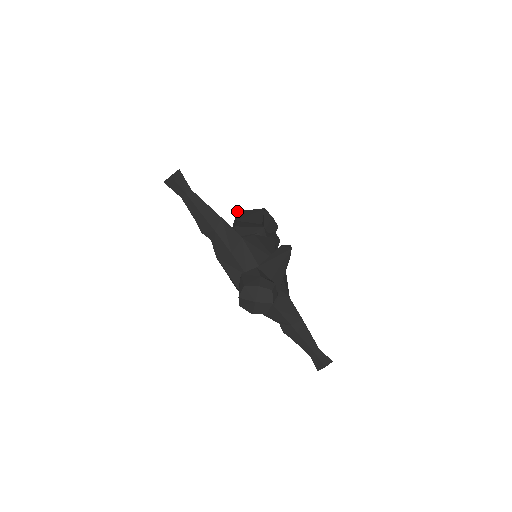
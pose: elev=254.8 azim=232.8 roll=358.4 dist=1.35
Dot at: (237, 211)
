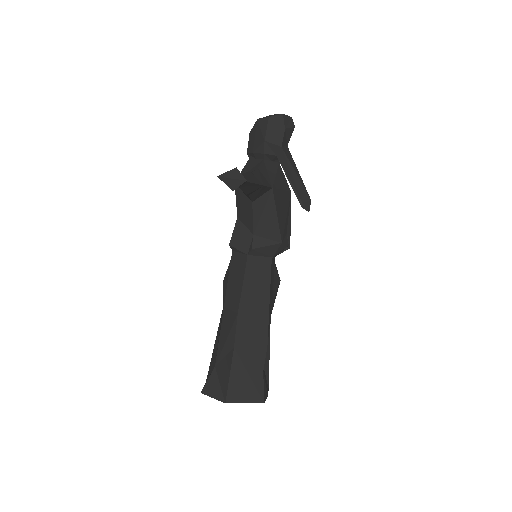
Dot at: occluded
